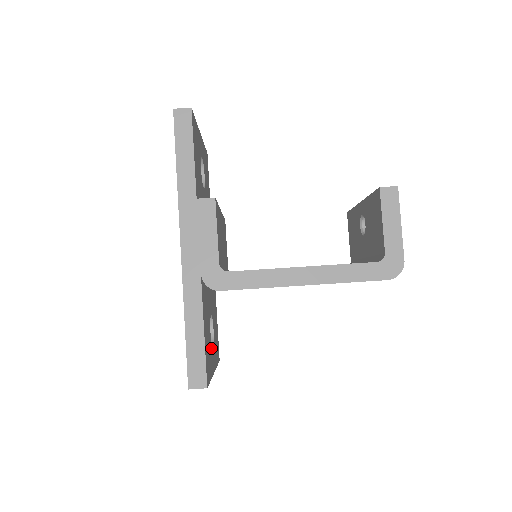
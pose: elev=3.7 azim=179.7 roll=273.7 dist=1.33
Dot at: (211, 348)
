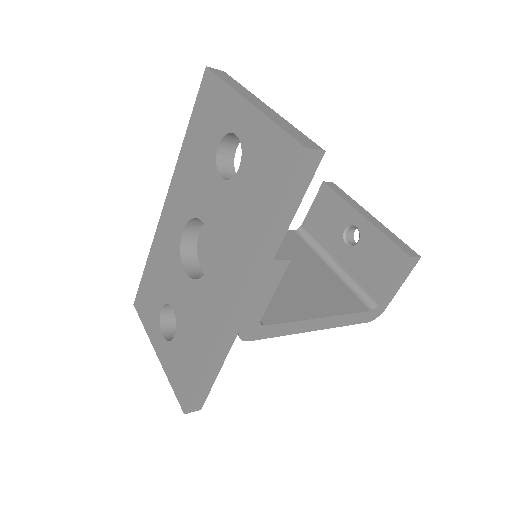
Dot at: occluded
